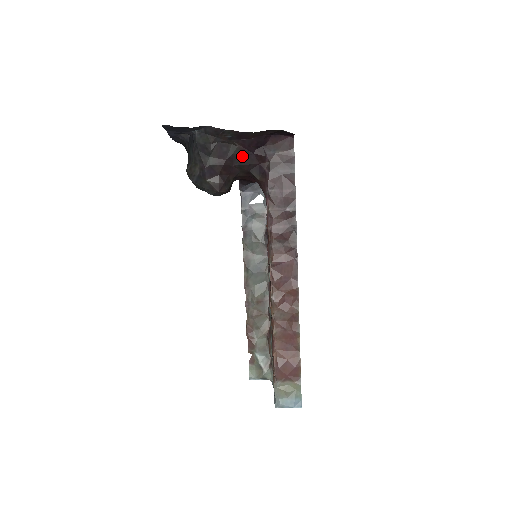
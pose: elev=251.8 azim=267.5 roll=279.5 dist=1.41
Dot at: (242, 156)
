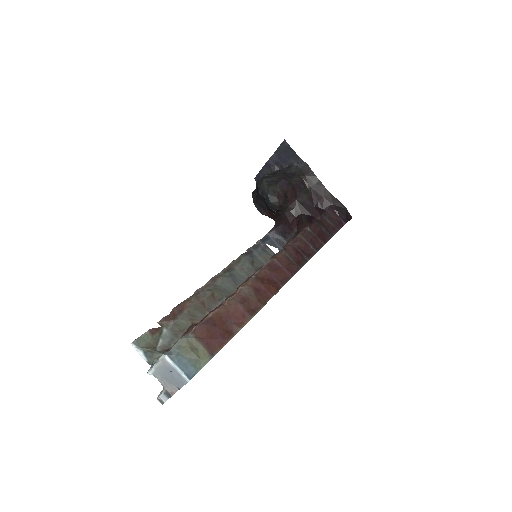
Dot at: (307, 201)
